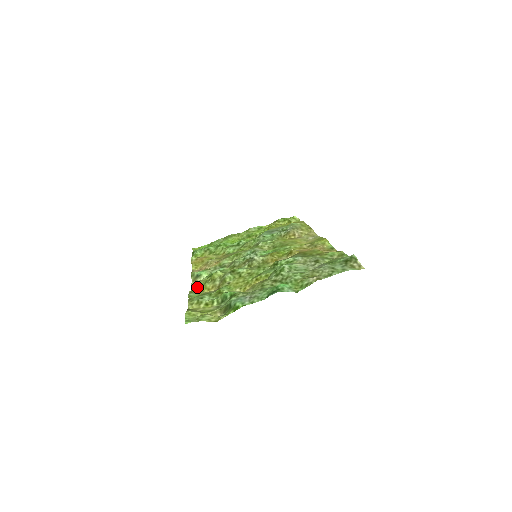
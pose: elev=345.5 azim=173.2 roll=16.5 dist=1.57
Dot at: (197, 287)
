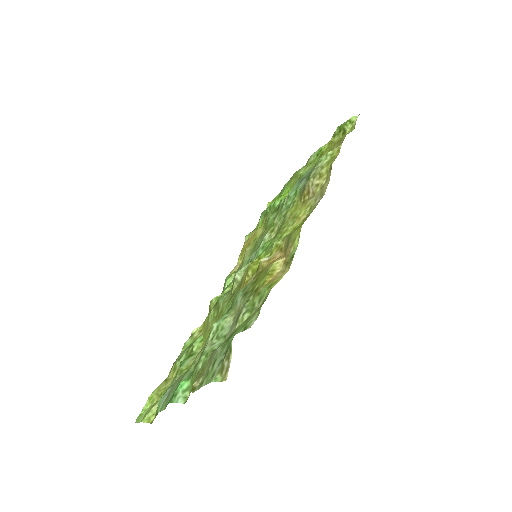
Dot at: occluded
